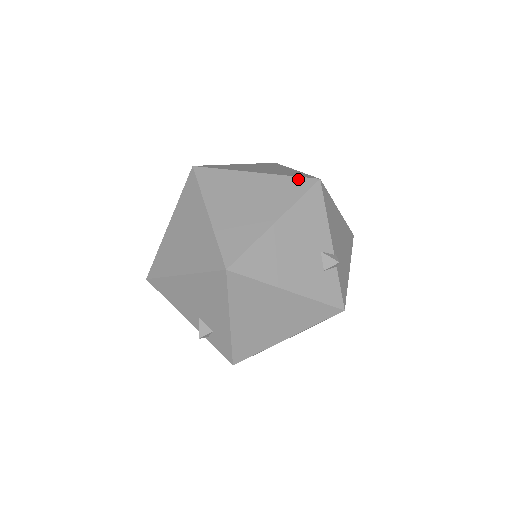
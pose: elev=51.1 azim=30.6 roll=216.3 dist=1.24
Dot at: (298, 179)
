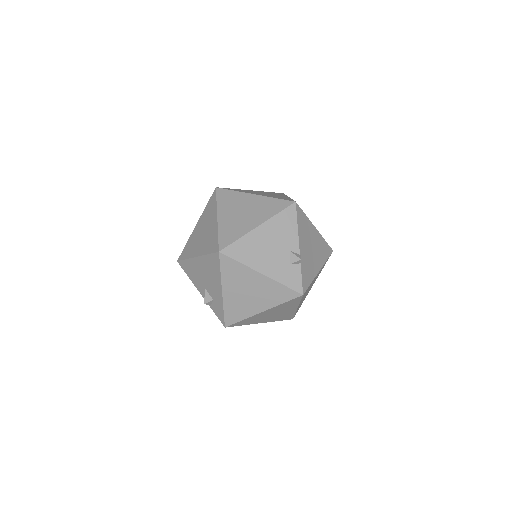
Dot at: (281, 201)
